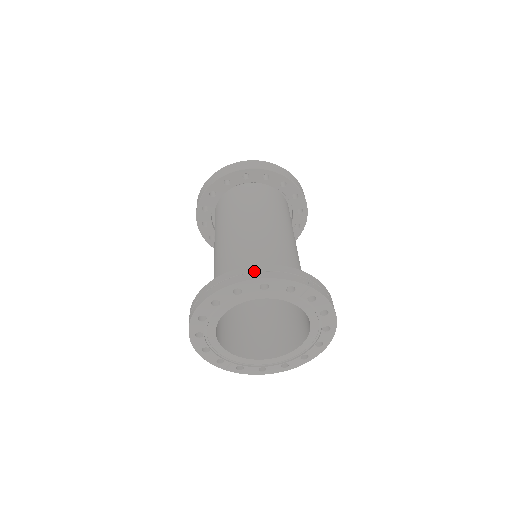
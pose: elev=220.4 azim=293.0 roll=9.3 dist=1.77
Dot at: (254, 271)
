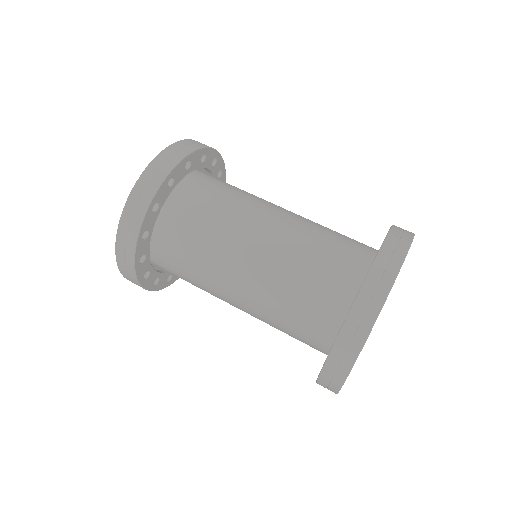
Dot at: (402, 230)
